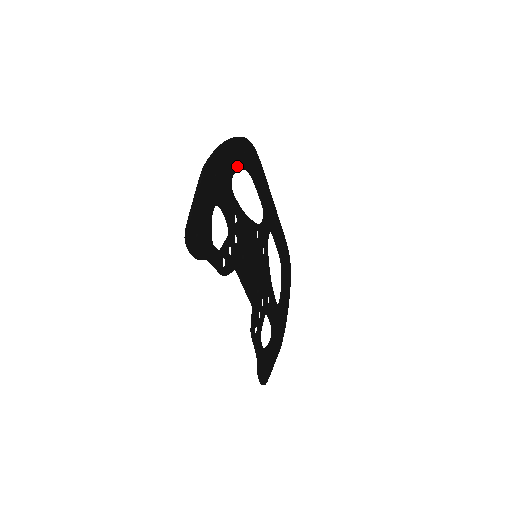
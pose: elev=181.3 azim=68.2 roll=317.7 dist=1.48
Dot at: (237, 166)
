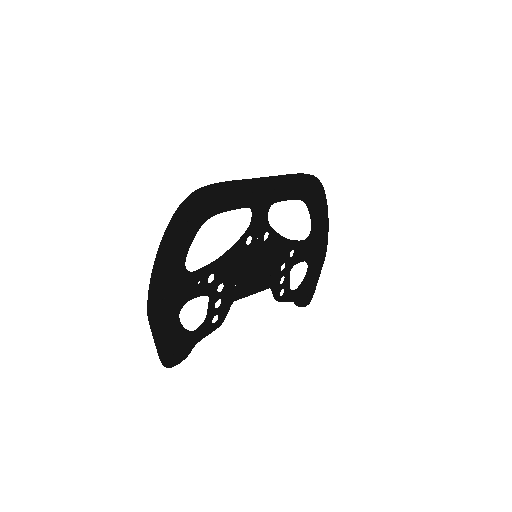
Dot at: (185, 248)
